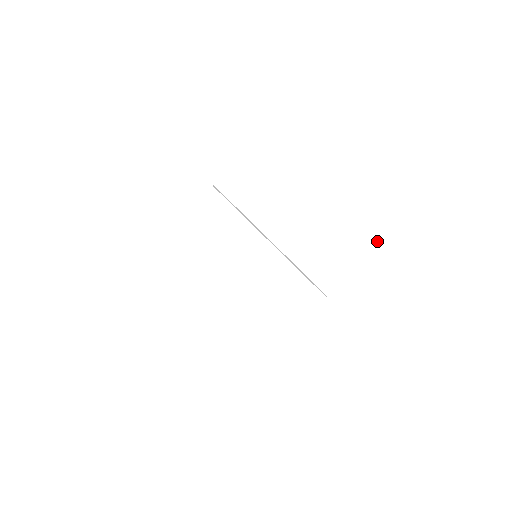
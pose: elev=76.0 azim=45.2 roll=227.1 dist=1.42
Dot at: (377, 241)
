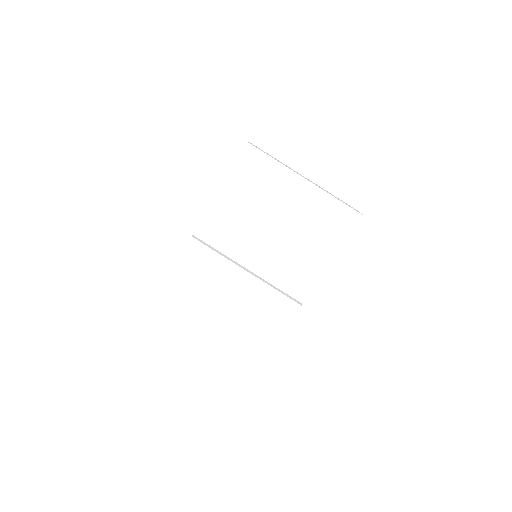
Dot at: (350, 229)
